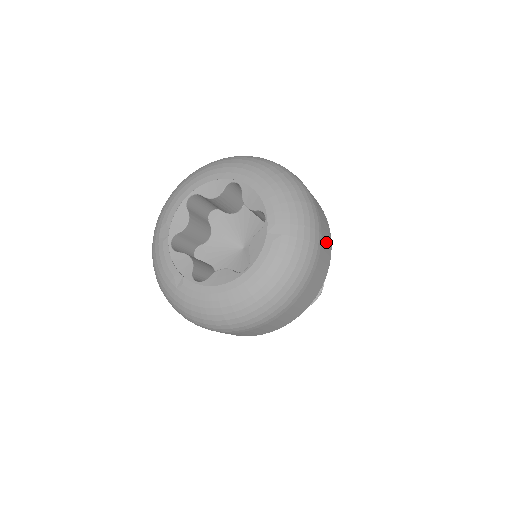
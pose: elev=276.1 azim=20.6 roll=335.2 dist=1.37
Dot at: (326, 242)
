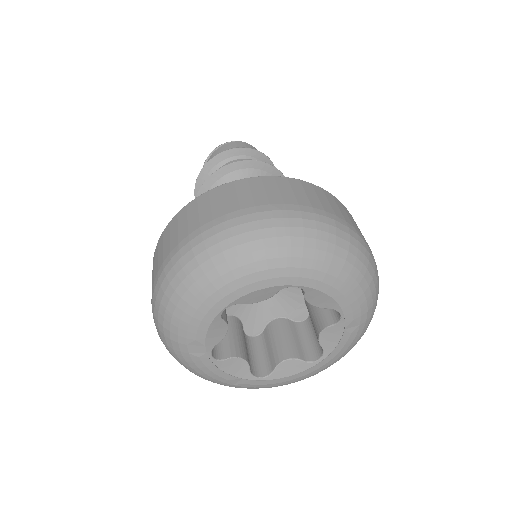
Dot at: occluded
